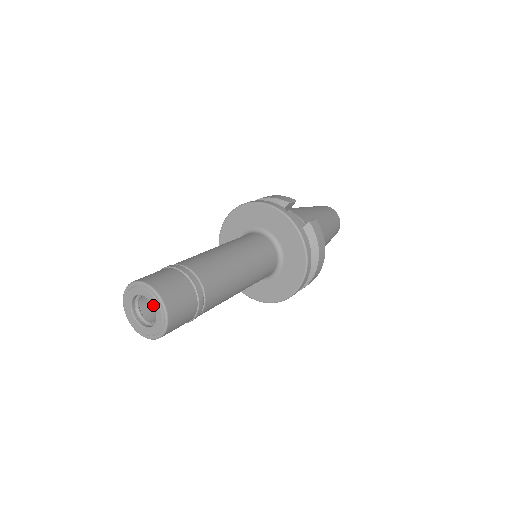
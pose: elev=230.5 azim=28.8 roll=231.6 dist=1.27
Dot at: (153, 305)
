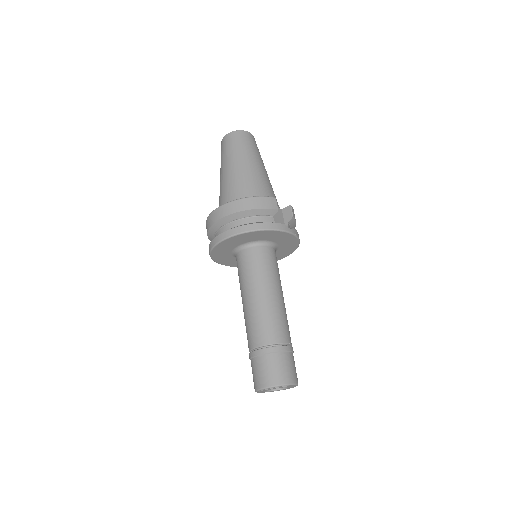
Dot at: (289, 387)
